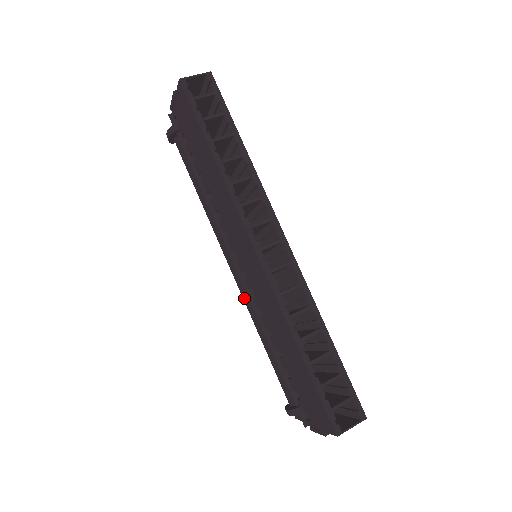
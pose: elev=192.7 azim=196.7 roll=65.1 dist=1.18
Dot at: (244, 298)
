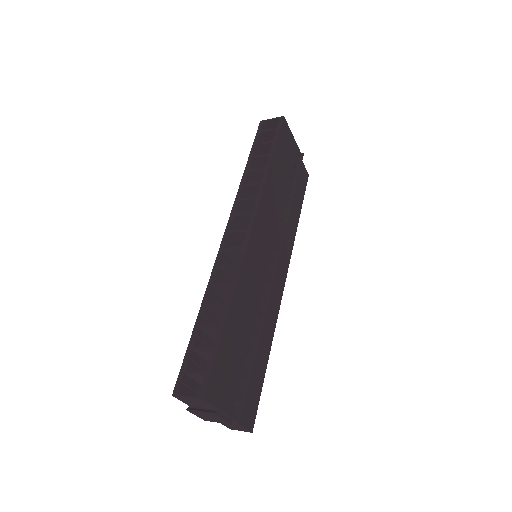
Dot at: occluded
